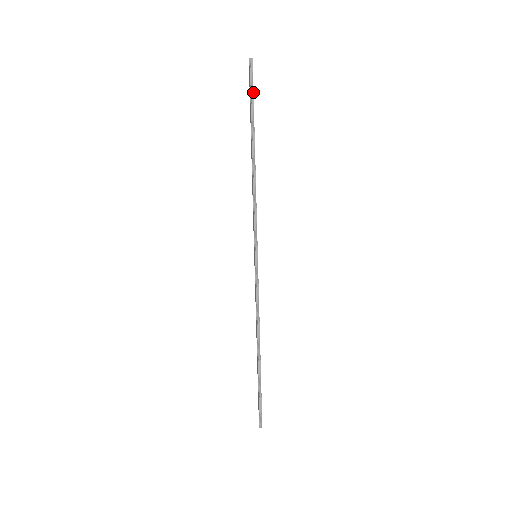
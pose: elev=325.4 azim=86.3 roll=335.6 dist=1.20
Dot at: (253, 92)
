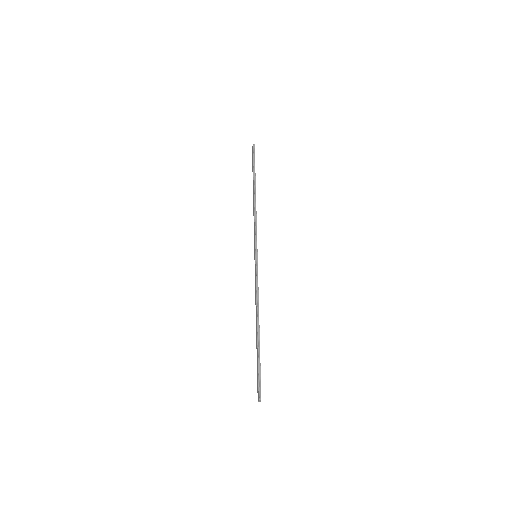
Dot at: occluded
